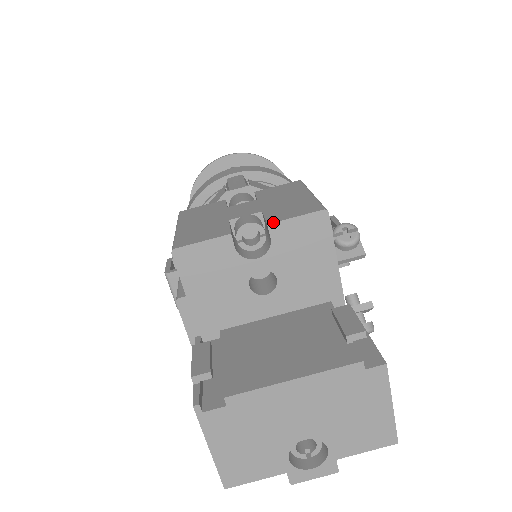
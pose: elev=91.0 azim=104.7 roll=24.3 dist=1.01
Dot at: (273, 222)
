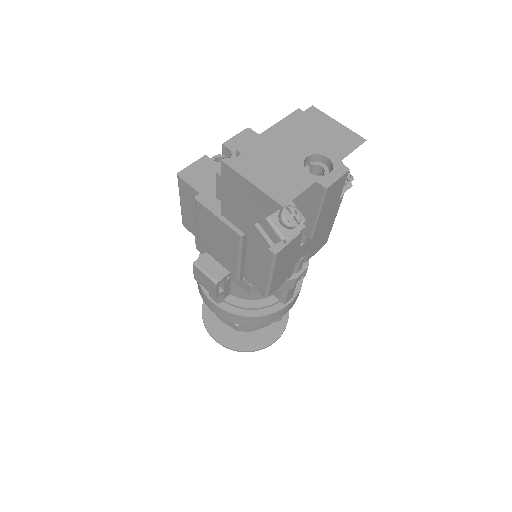
Dot at: (224, 142)
